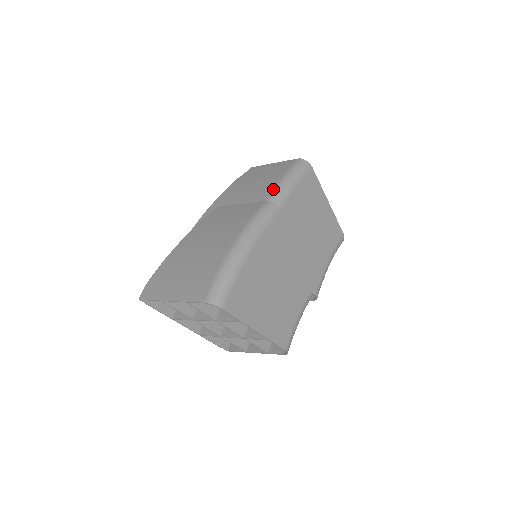
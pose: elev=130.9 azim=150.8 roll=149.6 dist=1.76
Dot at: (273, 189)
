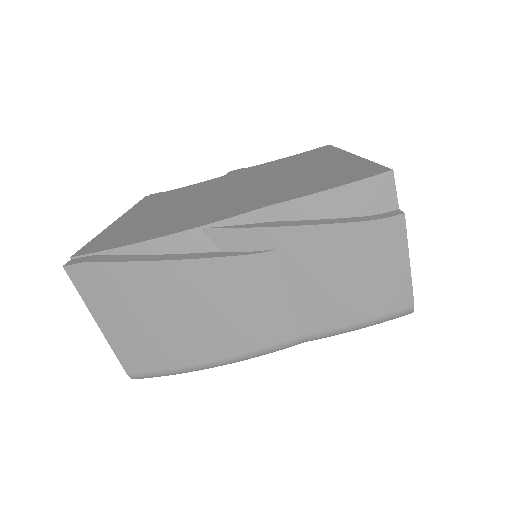
Dot at: (329, 331)
